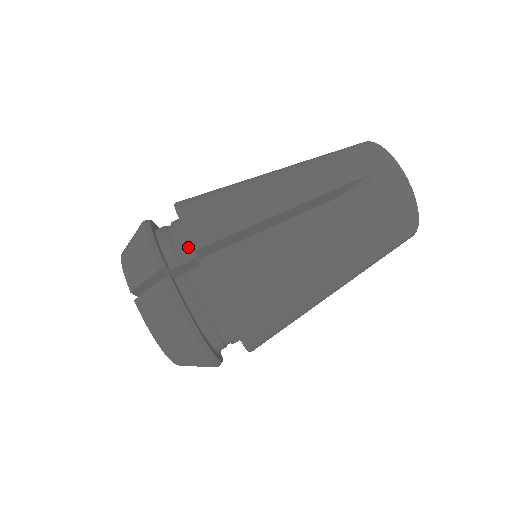
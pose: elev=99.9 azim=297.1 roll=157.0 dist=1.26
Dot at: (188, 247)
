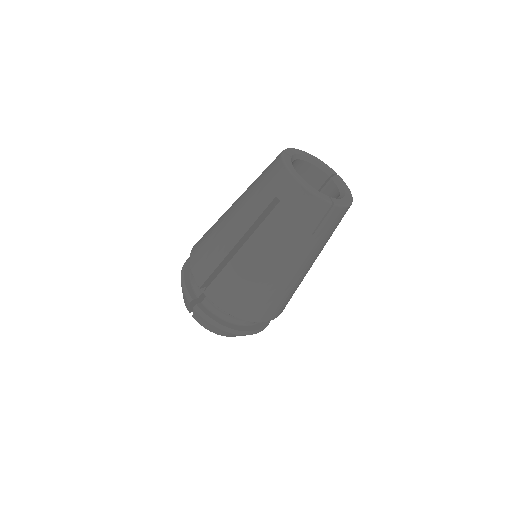
Dot at: occluded
